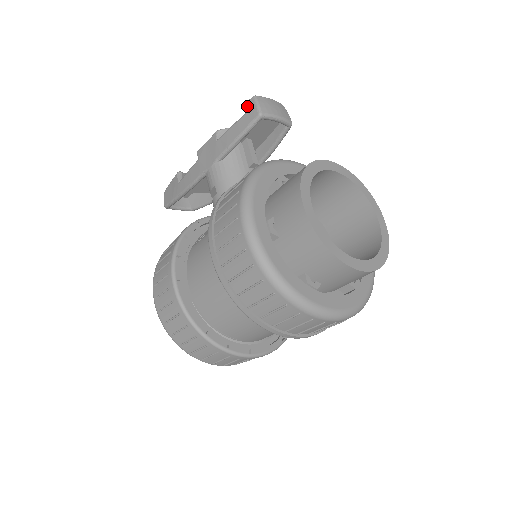
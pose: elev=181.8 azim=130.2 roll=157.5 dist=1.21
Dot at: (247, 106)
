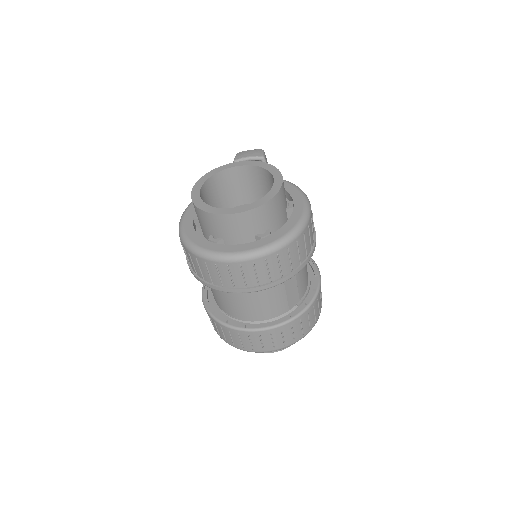
Dot at: occluded
